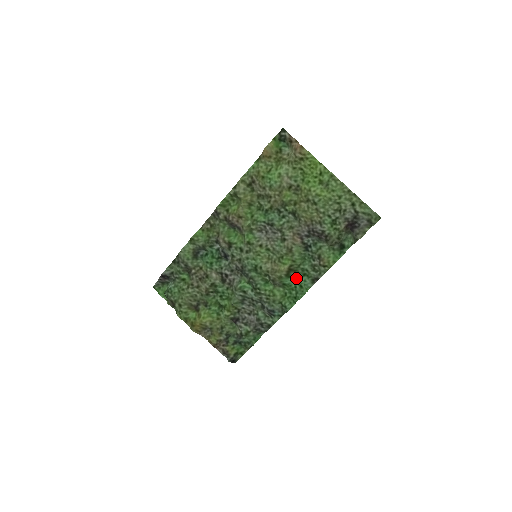
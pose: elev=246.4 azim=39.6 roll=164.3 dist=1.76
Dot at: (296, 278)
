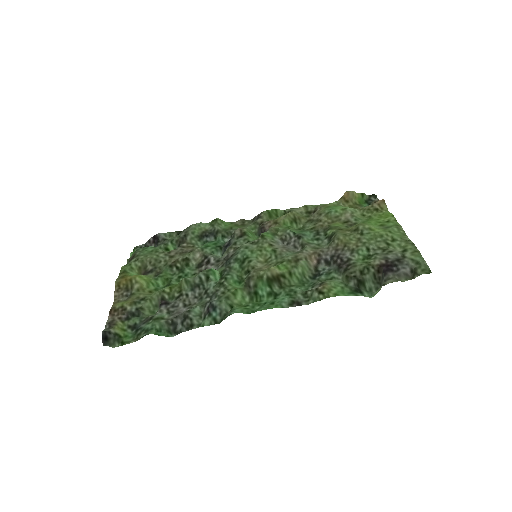
Dot at: (275, 295)
